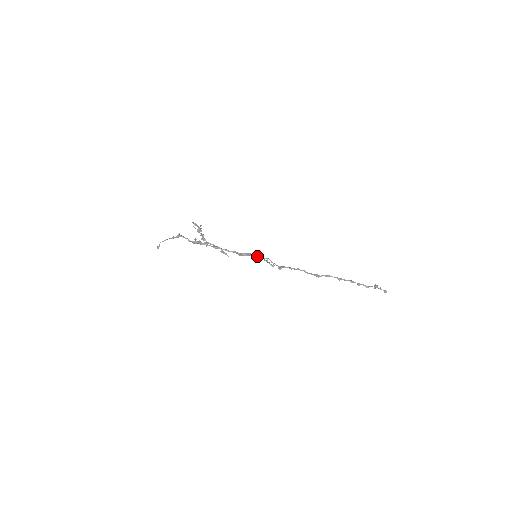
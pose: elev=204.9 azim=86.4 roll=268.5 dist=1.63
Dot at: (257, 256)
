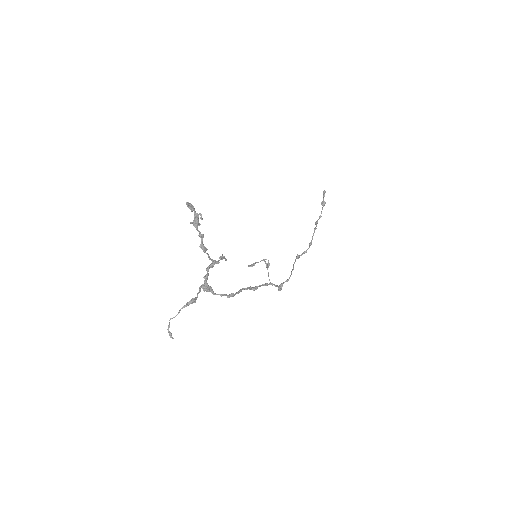
Dot at: (266, 285)
